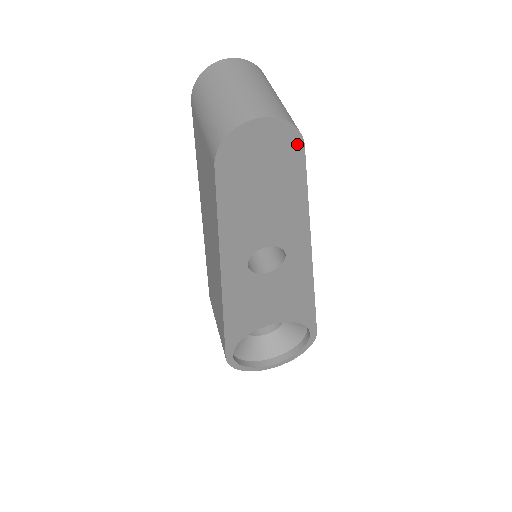
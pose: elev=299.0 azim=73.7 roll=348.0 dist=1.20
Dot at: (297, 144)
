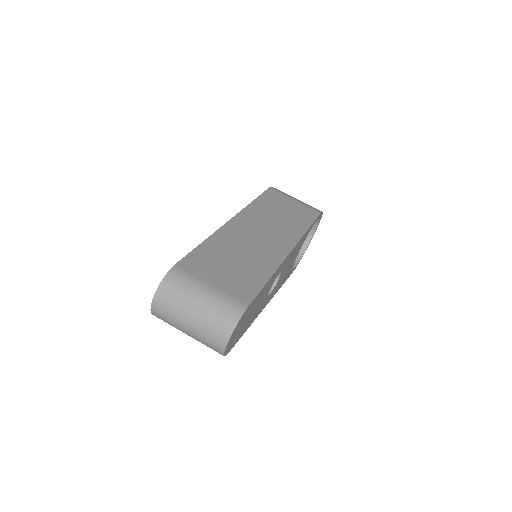
Dot at: (246, 311)
